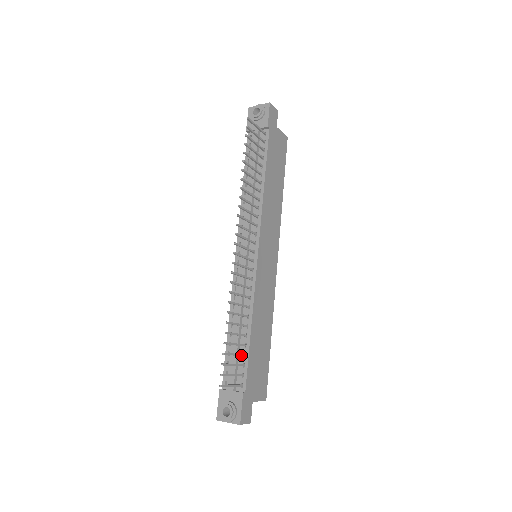
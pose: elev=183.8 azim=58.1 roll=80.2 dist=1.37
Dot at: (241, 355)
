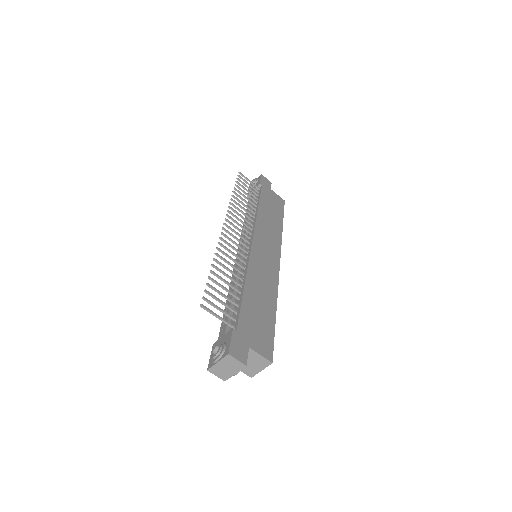
Dot at: (232, 301)
